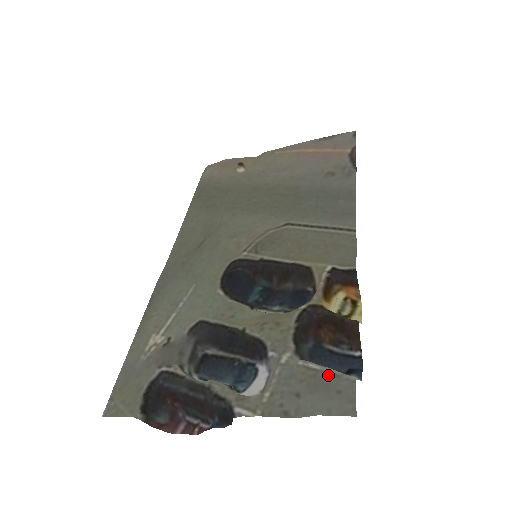
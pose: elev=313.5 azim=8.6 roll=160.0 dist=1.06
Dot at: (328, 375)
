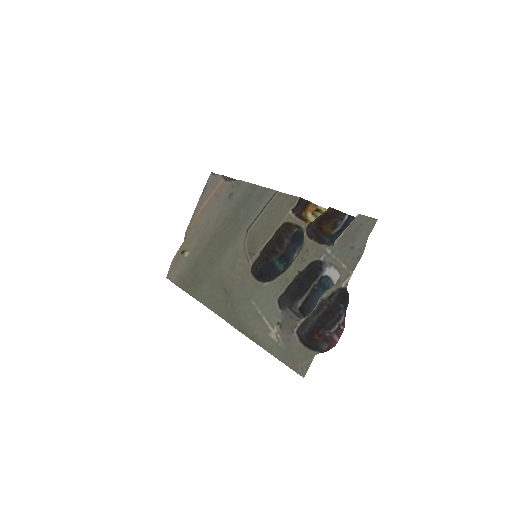
Dot at: (350, 228)
